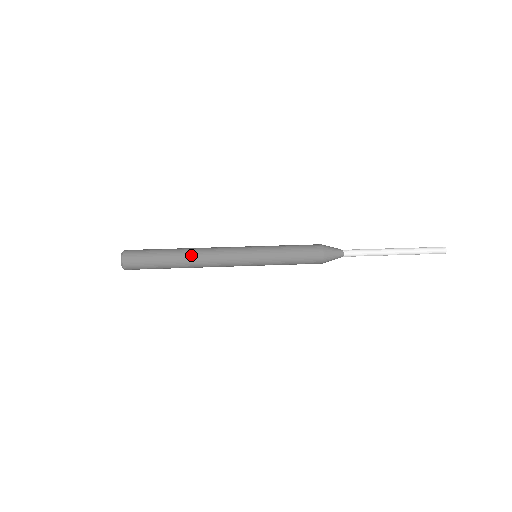
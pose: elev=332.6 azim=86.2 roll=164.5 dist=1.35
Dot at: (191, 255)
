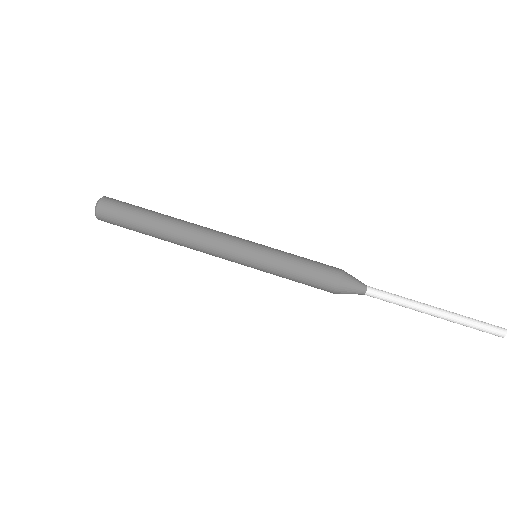
Dot at: (174, 243)
